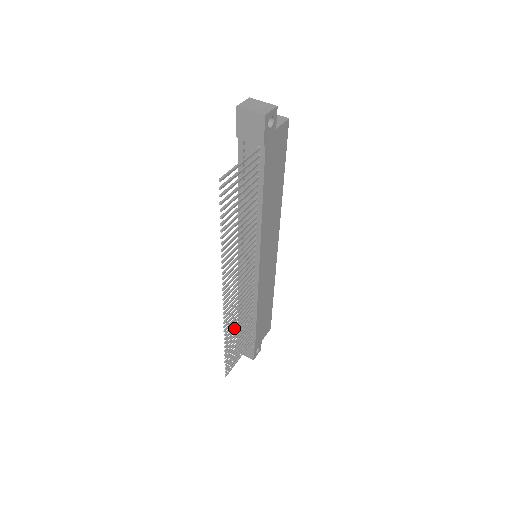
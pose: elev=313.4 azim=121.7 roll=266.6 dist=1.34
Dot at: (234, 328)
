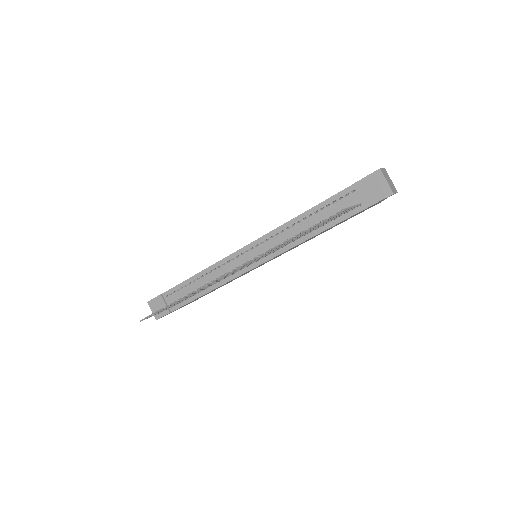
Dot at: occluded
